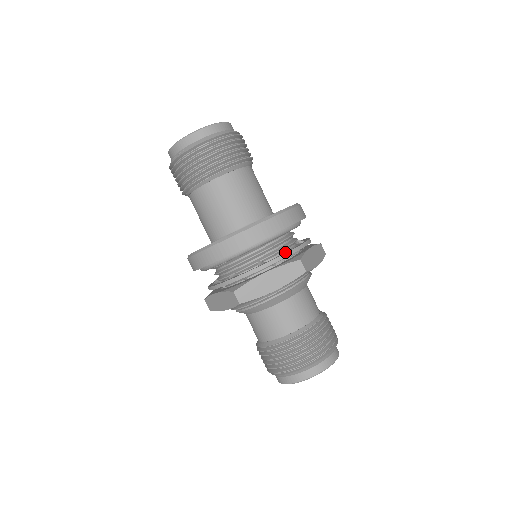
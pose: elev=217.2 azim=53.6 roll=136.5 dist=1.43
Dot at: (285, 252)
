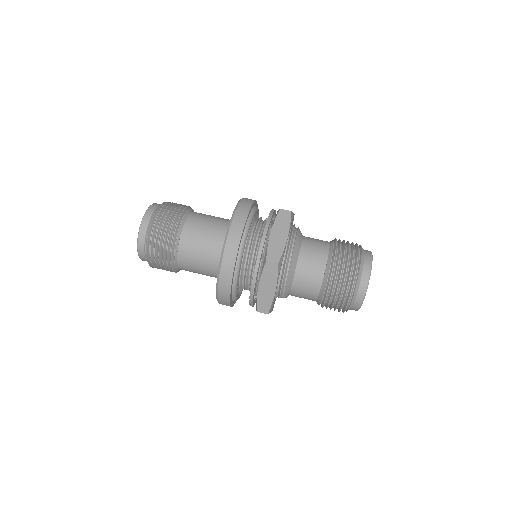
Dot at: occluded
